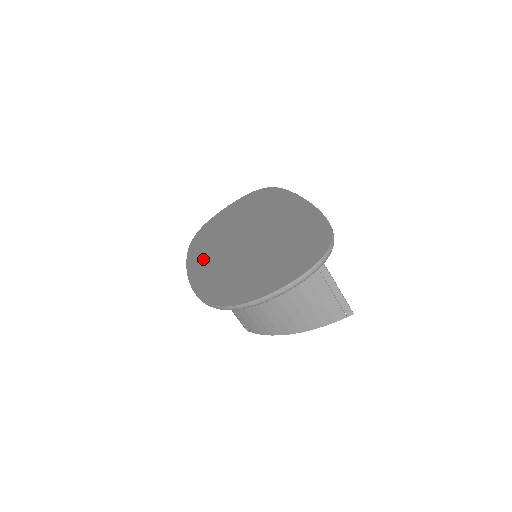
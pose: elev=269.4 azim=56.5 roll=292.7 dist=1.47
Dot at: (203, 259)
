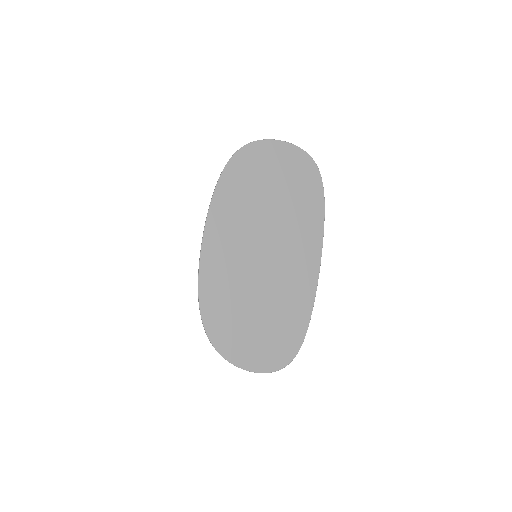
Dot at: (223, 232)
